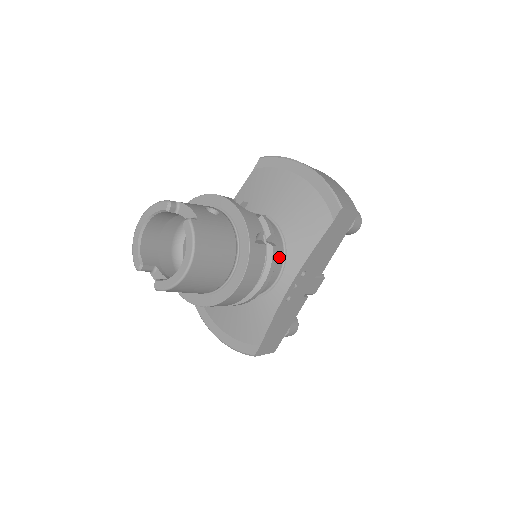
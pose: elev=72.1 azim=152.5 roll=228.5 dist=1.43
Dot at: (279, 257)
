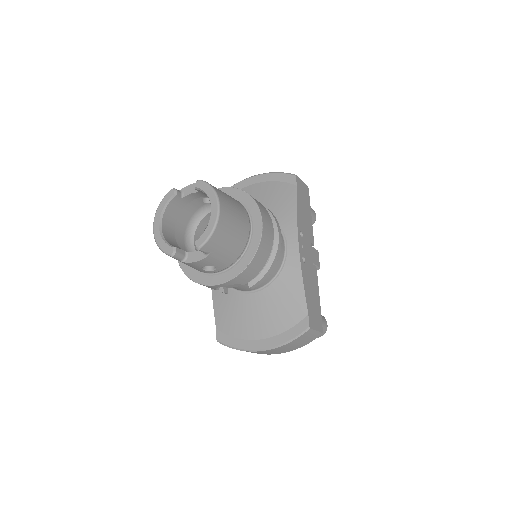
Dot at: occluded
